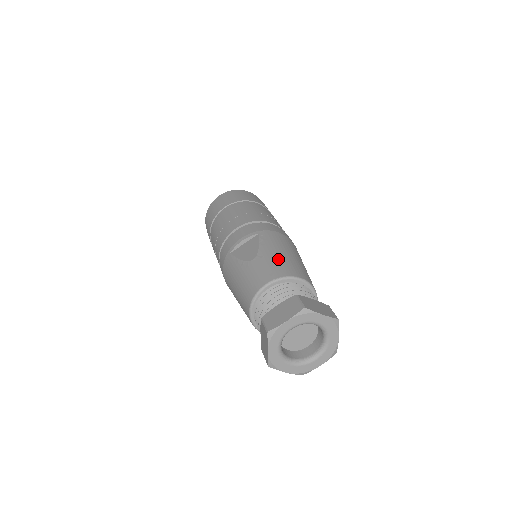
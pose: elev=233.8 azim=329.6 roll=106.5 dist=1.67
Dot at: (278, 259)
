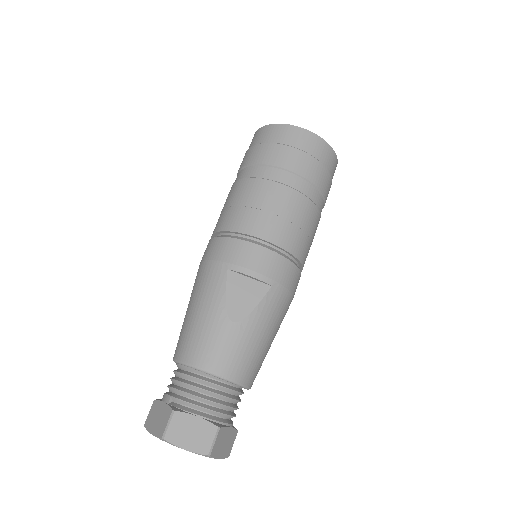
Dot at: (252, 348)
